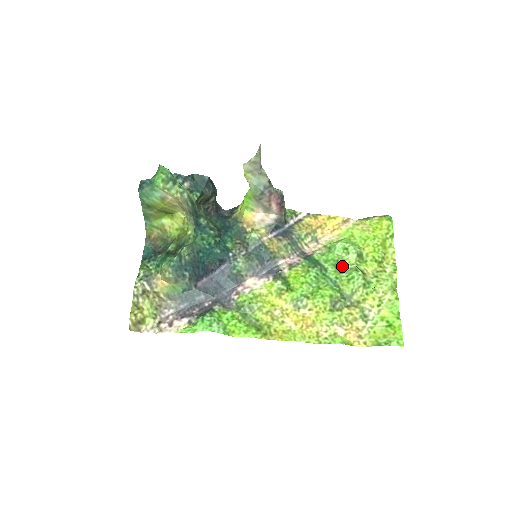
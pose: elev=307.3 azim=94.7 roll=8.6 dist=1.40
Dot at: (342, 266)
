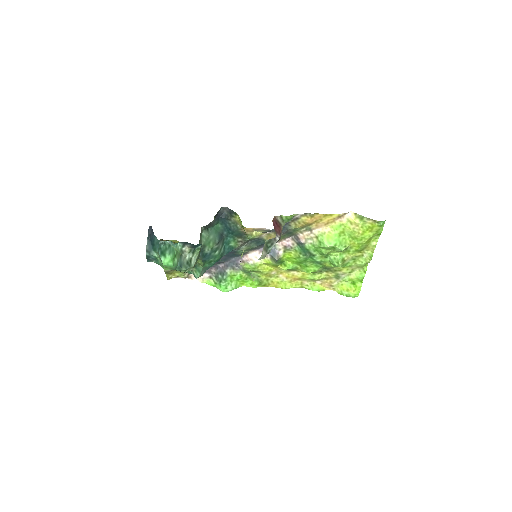
Dot at: (328, 254)
